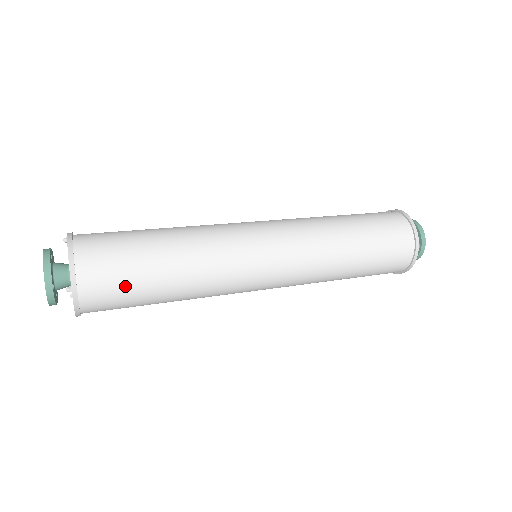
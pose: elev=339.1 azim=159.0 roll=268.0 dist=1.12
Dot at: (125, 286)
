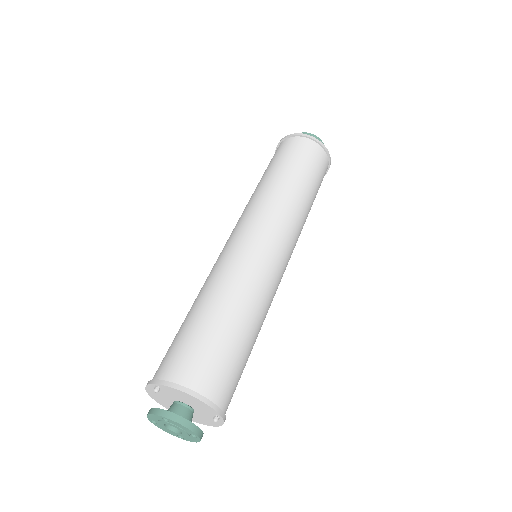
Dot at: (239, 374)
